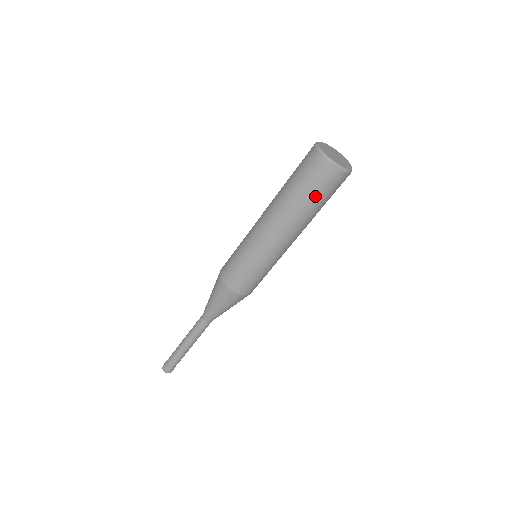
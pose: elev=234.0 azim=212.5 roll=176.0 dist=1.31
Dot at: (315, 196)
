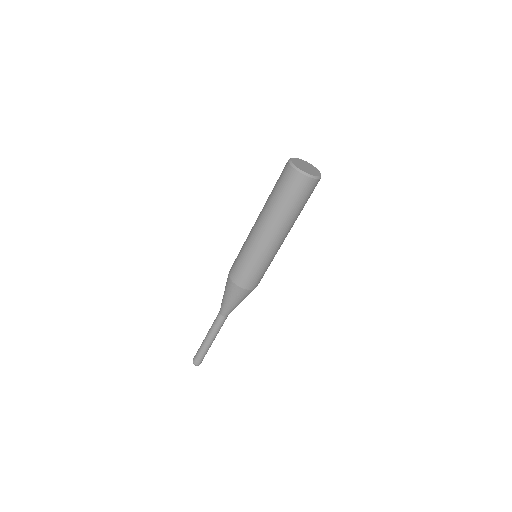
Dot at: (303, 203)
